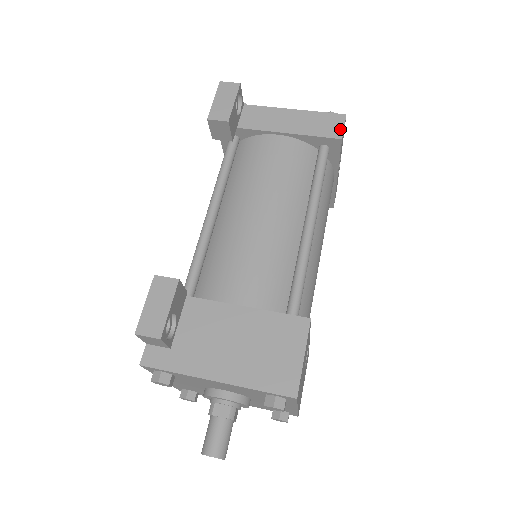
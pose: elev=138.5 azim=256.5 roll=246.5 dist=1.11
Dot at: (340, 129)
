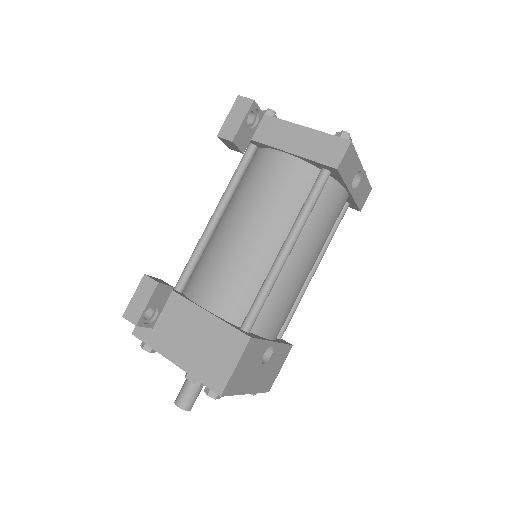
Dot at: (339, 157)
